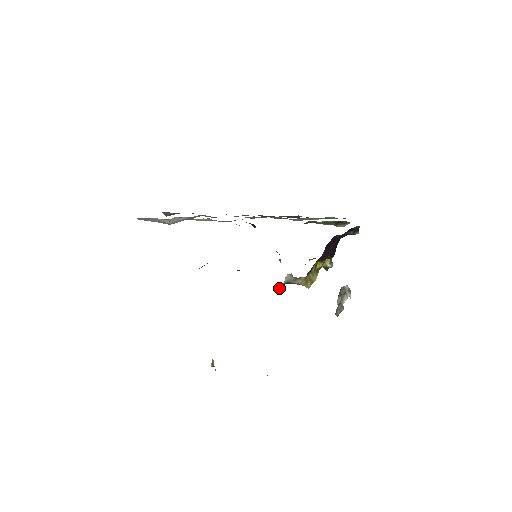
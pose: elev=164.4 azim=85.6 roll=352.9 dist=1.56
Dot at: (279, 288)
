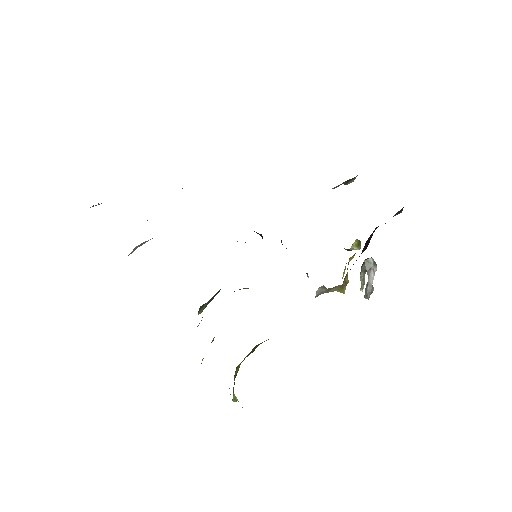
Dot at: occluded
